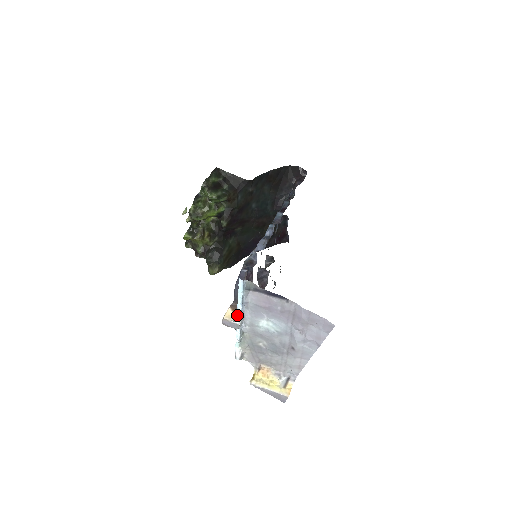
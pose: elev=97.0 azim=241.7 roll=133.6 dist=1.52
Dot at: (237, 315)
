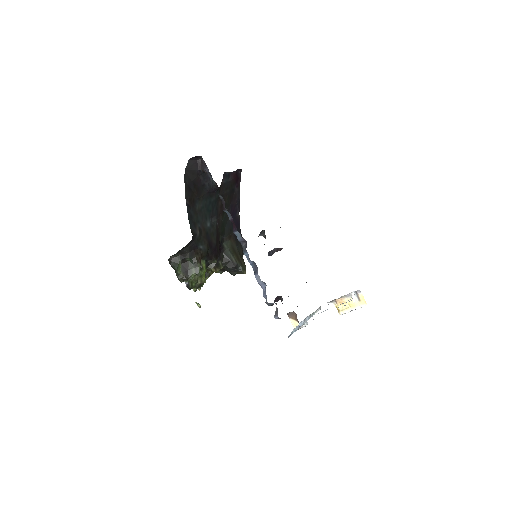
Dot at: occluded
